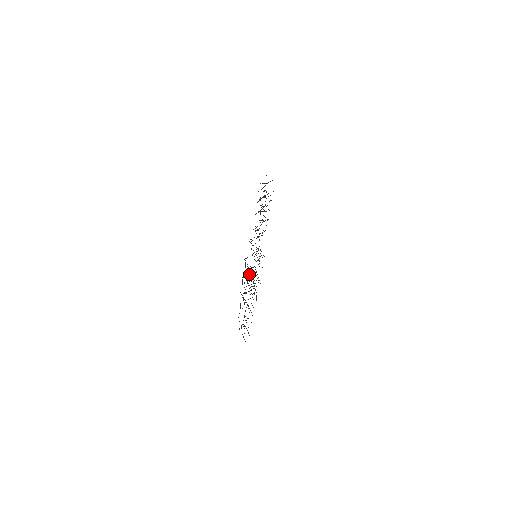
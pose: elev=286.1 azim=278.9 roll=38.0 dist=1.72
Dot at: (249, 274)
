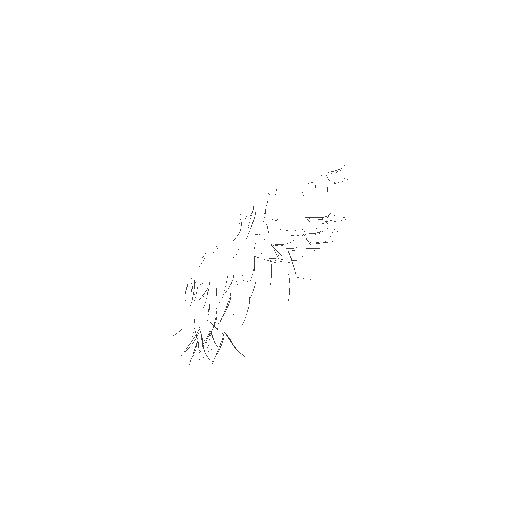
Dot at: occluded
